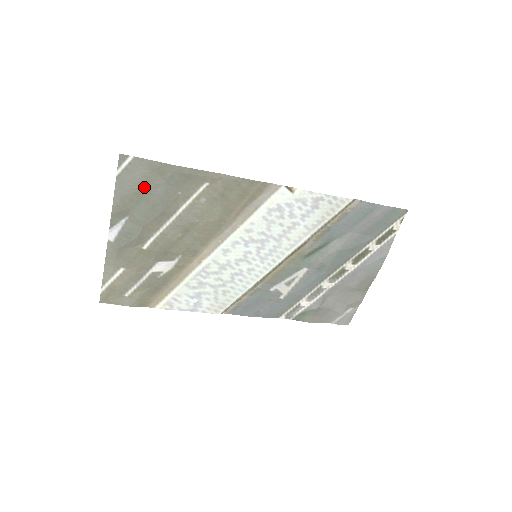
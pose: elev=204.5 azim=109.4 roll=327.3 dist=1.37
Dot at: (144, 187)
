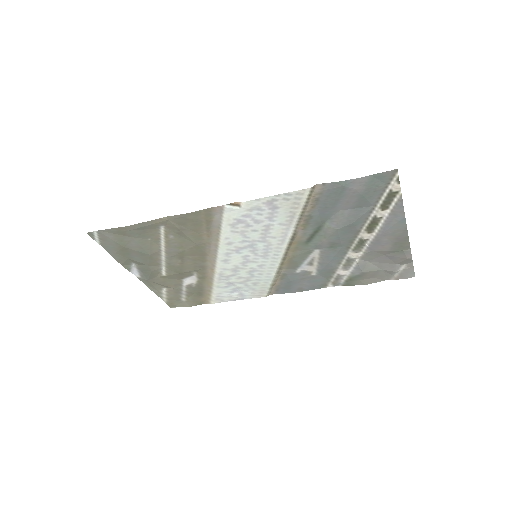
Dot at: (122, 245)
